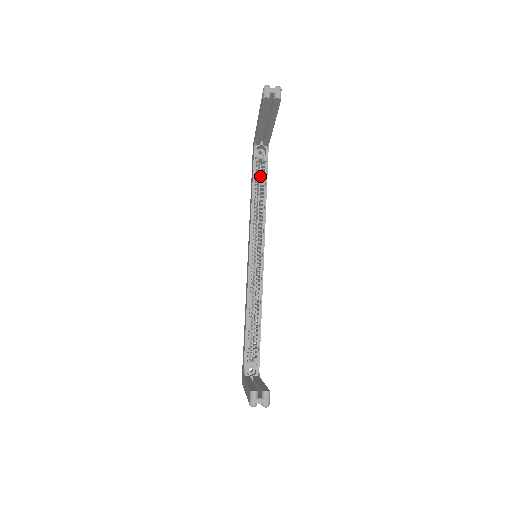
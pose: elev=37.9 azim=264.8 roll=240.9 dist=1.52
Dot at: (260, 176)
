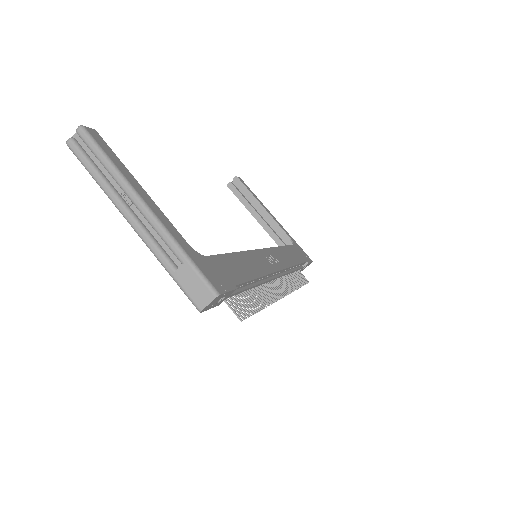
Dot at: occluded
